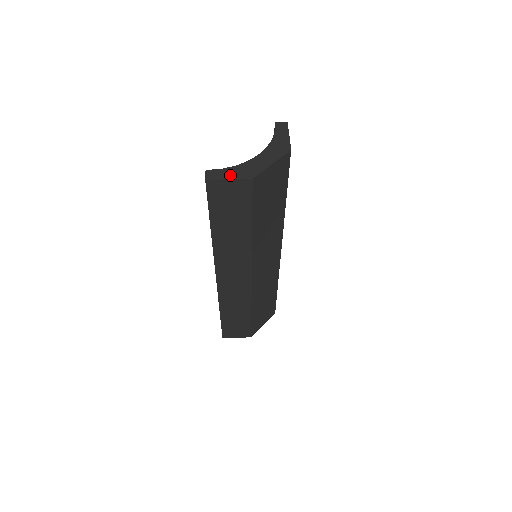
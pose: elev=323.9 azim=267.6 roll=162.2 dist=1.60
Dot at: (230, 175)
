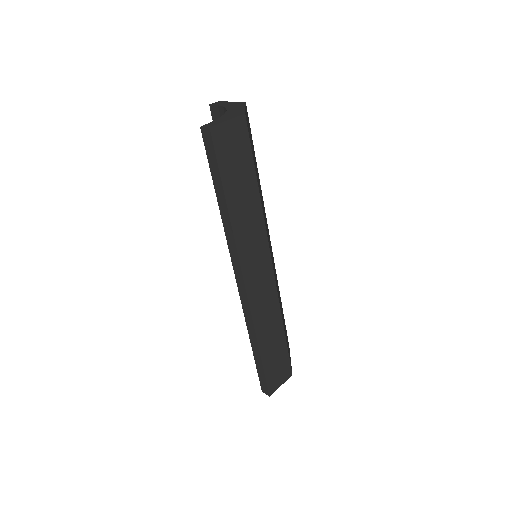
Dot at: (225, 119)
